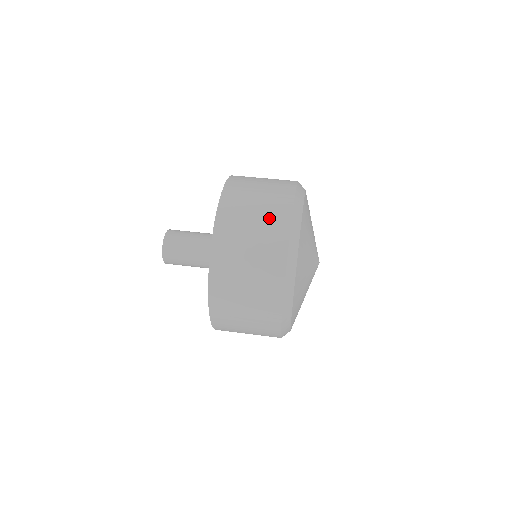
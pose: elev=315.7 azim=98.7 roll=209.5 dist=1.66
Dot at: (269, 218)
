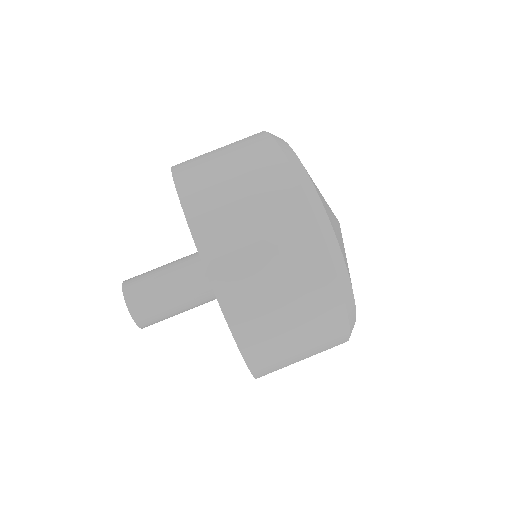
Dot at: (289, 246)
